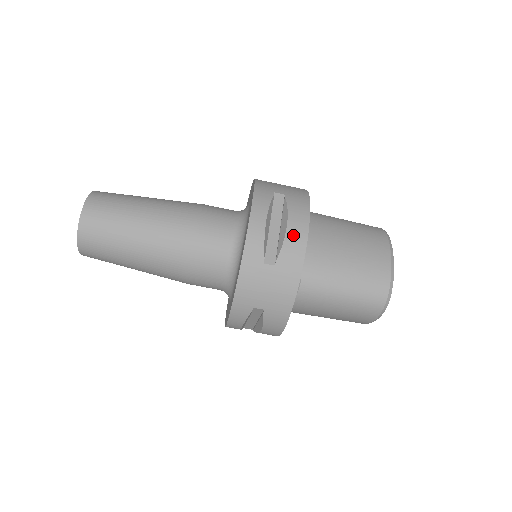
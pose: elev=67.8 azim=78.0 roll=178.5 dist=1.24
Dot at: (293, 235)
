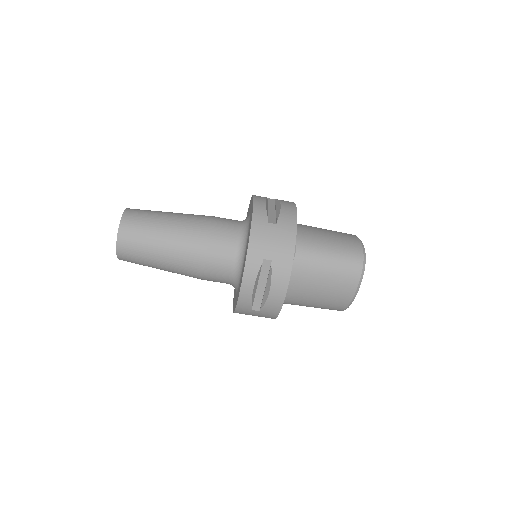
Dot at: (286, 209)
